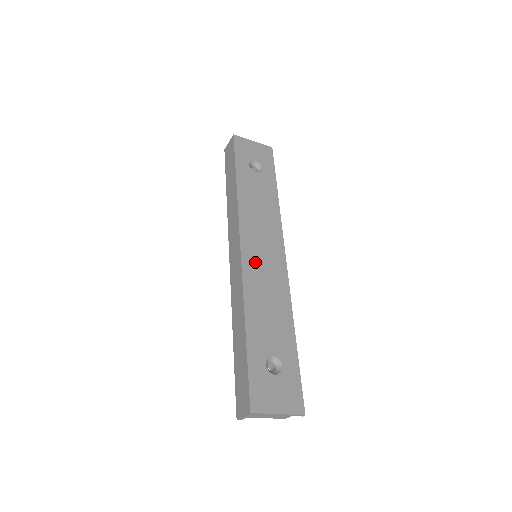
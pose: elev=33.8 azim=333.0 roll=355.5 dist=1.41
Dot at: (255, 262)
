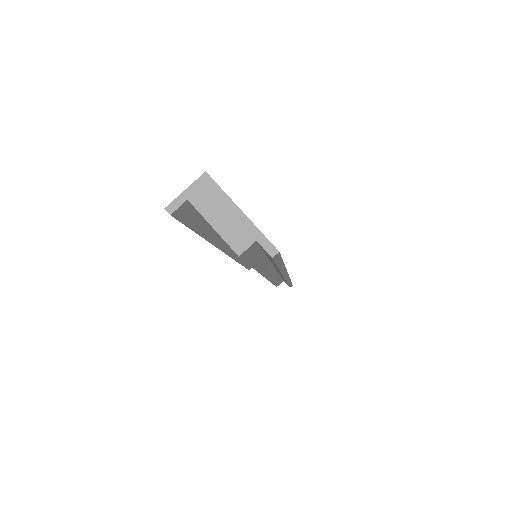
Dot at: occluded
